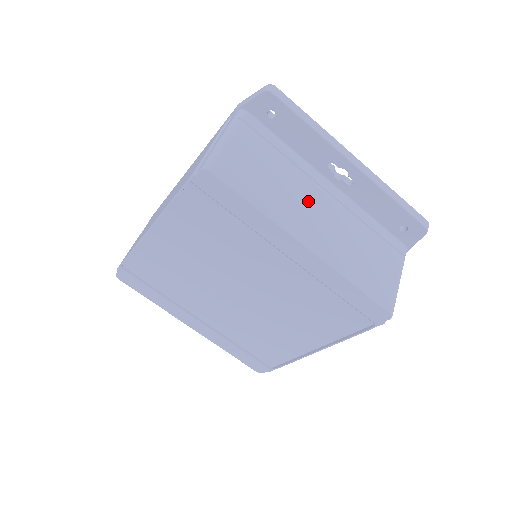
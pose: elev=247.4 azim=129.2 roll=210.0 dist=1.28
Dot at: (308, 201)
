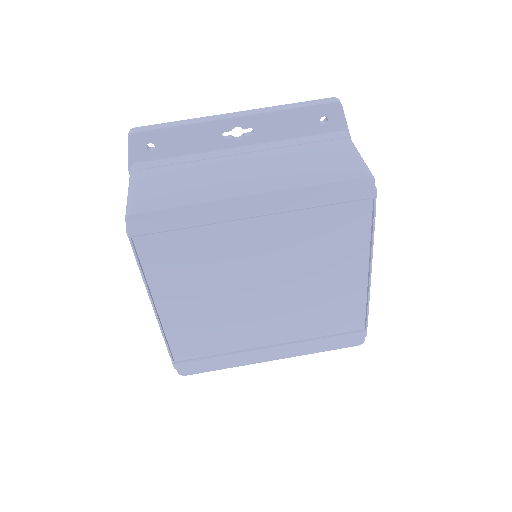
Dot at: (229, 170)
